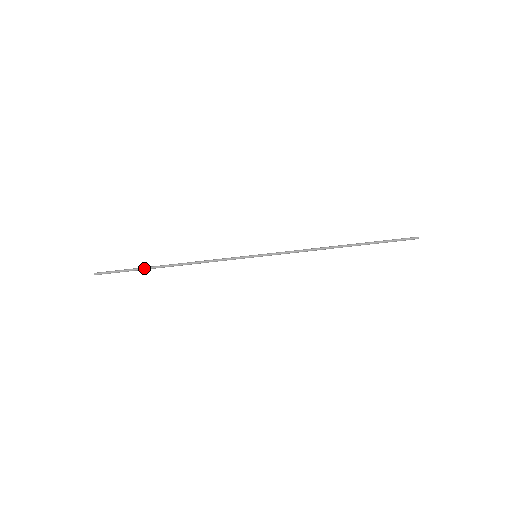
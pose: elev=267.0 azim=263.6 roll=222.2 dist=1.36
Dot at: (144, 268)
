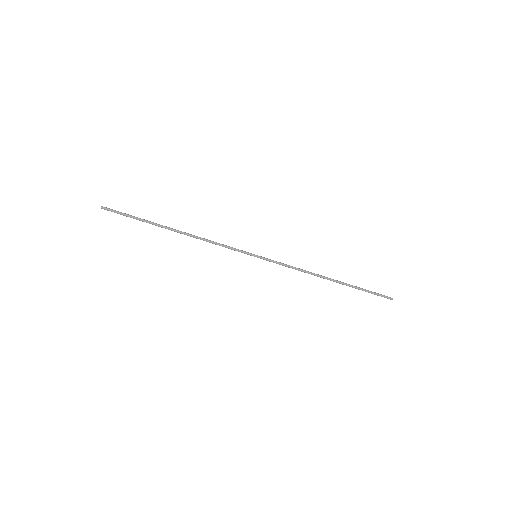
Dot at: (151, 223)
